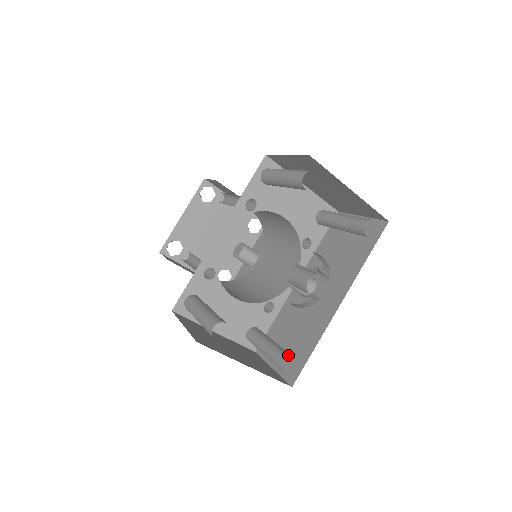
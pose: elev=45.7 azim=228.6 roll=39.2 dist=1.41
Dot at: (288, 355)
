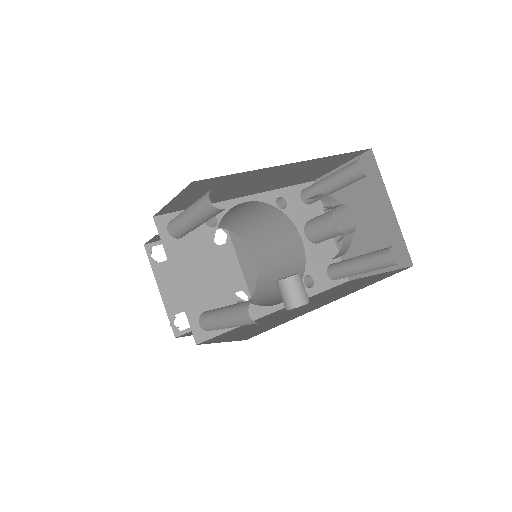
Dot at: occluded
